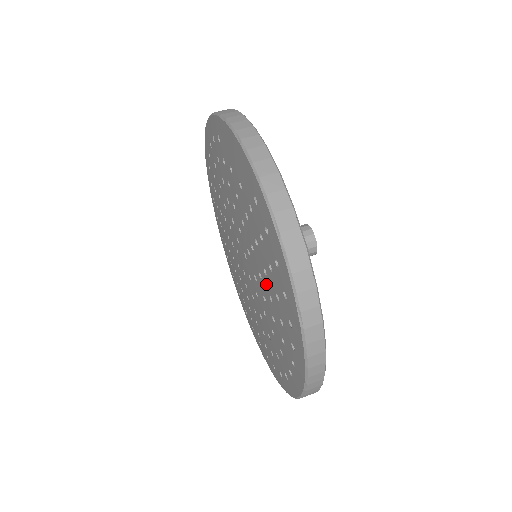
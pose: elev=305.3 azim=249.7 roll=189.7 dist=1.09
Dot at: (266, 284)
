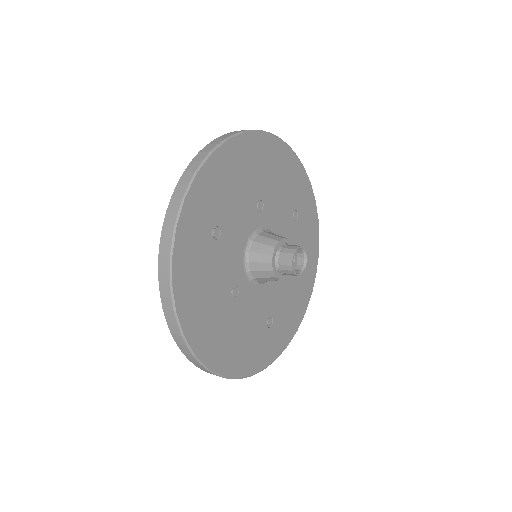
Dot at: occluded
